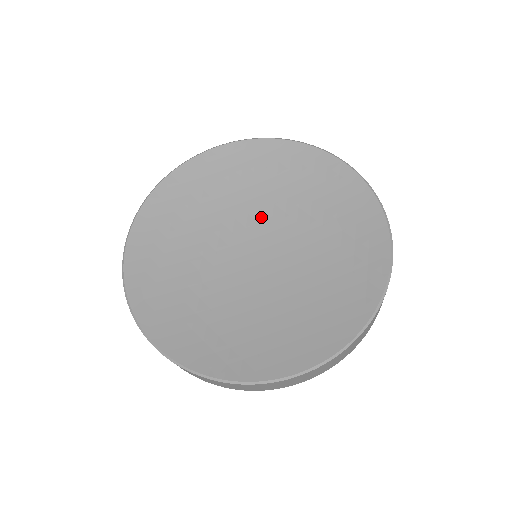
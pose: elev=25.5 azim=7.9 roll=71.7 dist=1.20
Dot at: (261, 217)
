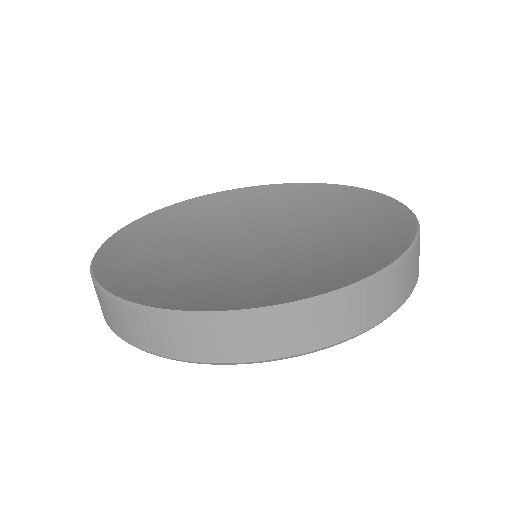
Dot at: (295, 232)
